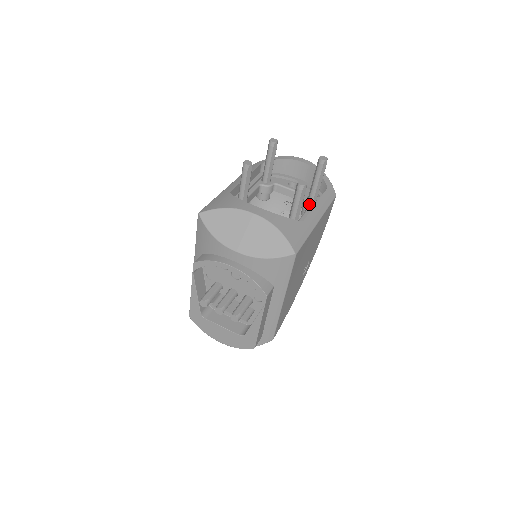
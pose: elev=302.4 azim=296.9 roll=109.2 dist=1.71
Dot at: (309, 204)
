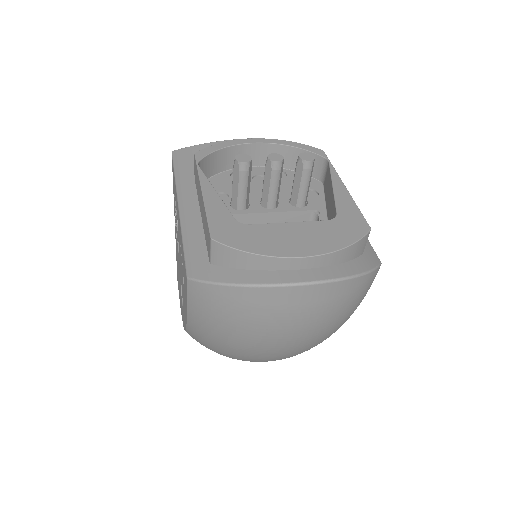
Dot at: occluded
